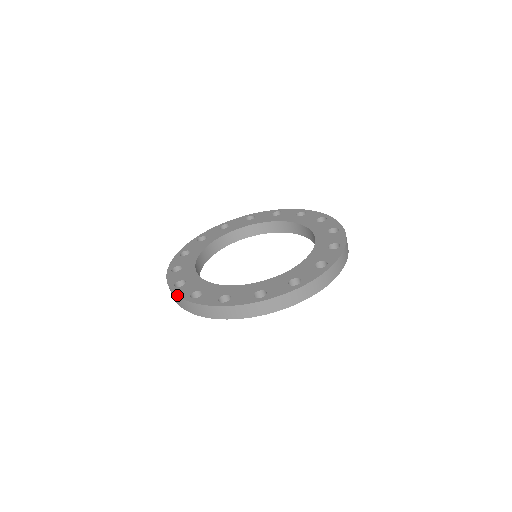
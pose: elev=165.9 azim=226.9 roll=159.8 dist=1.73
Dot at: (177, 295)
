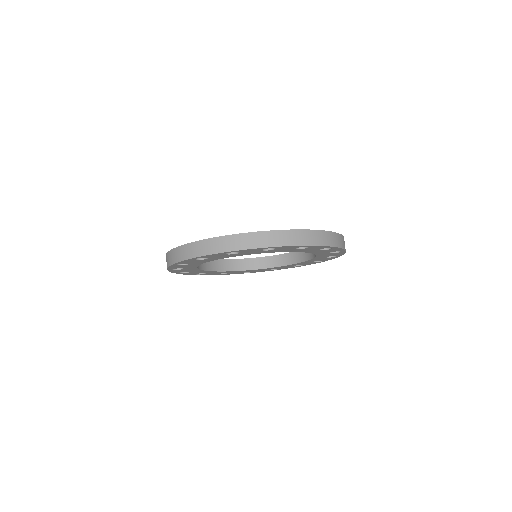
Dot at: (167, 252)
